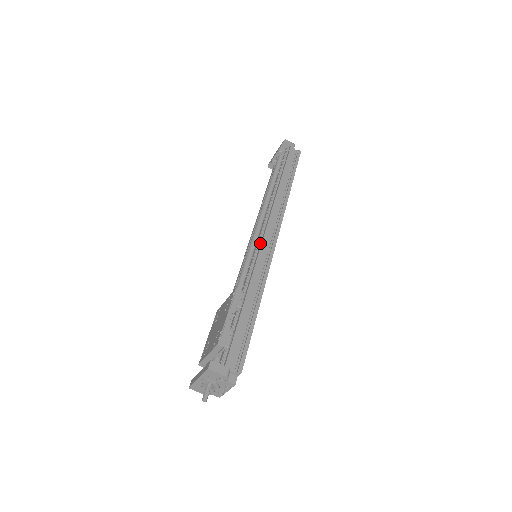
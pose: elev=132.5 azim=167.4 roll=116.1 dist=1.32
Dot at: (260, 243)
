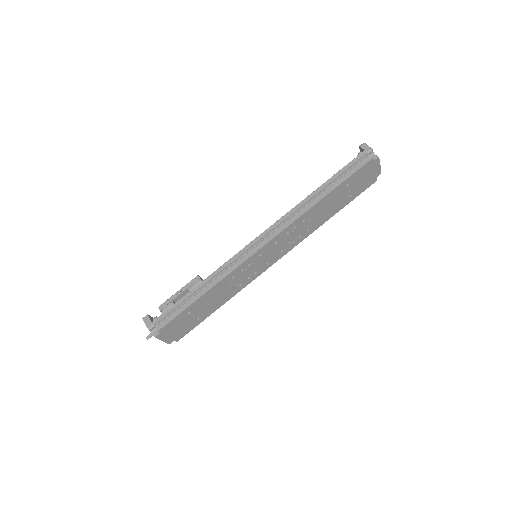
Dot at: (248, 246)
